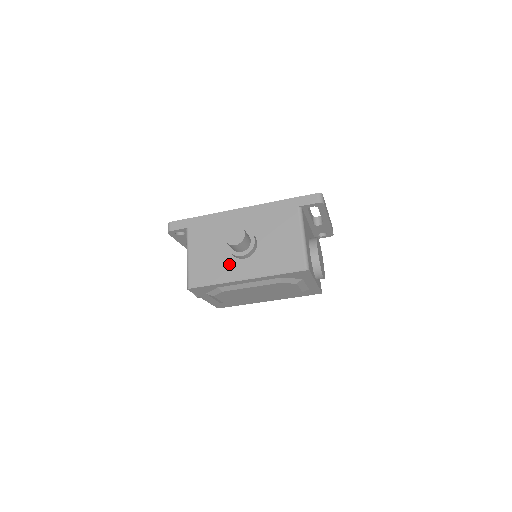
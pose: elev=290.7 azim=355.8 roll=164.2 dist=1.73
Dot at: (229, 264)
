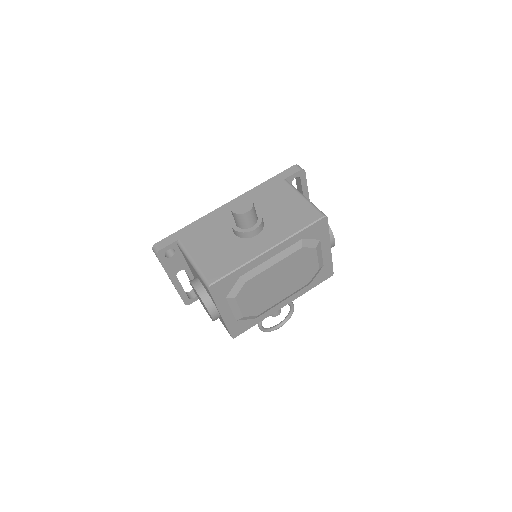
Dot at: (243, 246)
